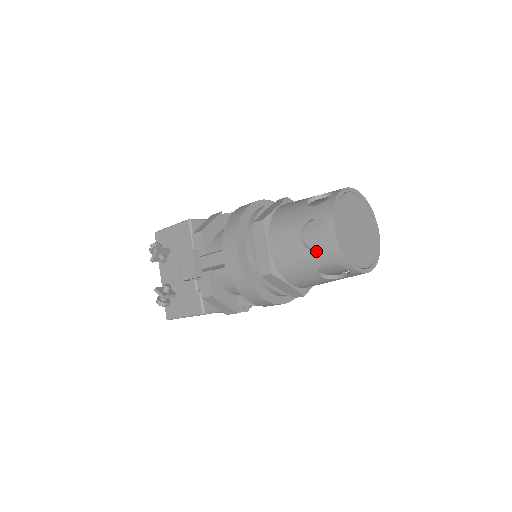
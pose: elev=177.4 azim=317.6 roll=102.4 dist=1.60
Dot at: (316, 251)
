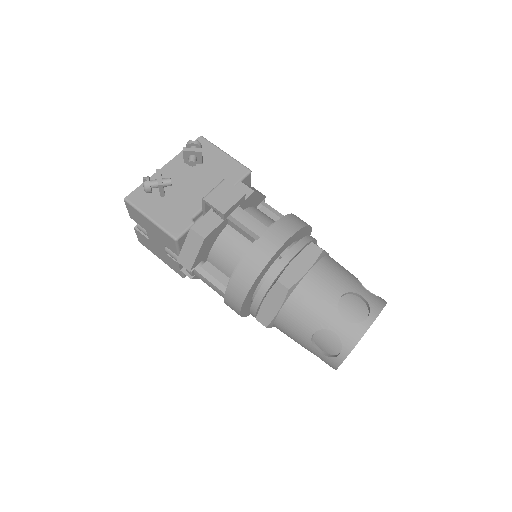
Dot at: (342, 318)
